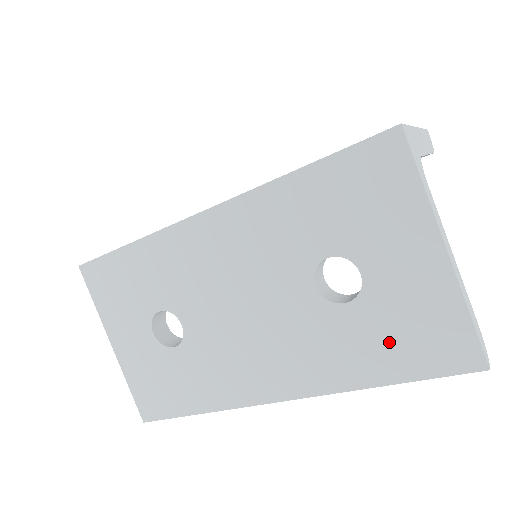
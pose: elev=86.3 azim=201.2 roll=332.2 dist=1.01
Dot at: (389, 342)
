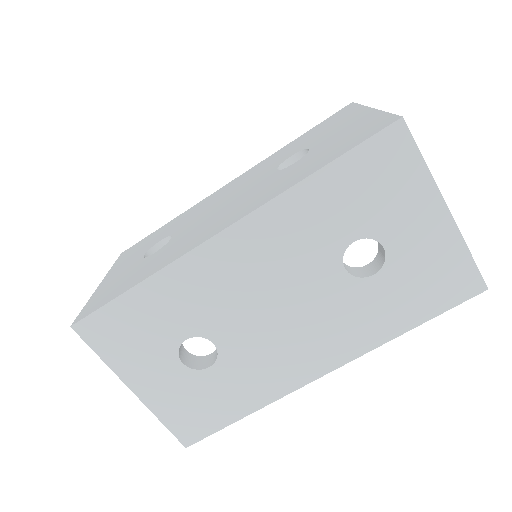
Dot at: (413, 294)
